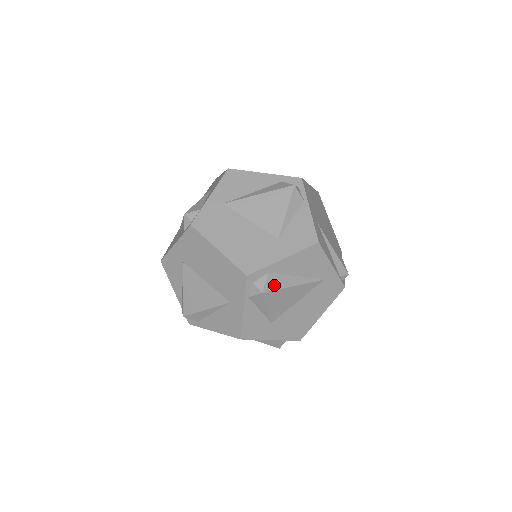
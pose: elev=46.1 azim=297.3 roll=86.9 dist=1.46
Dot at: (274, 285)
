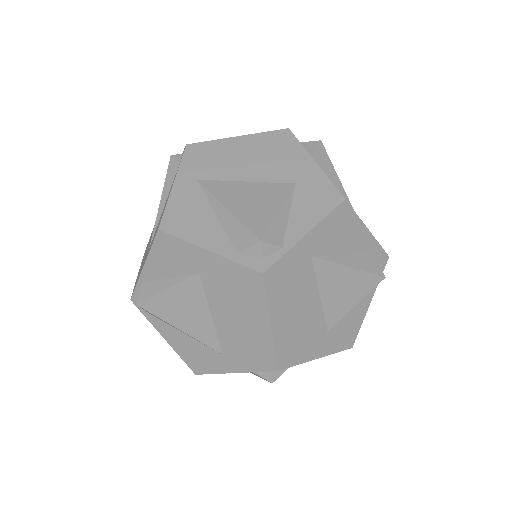
Dot at: occluded
